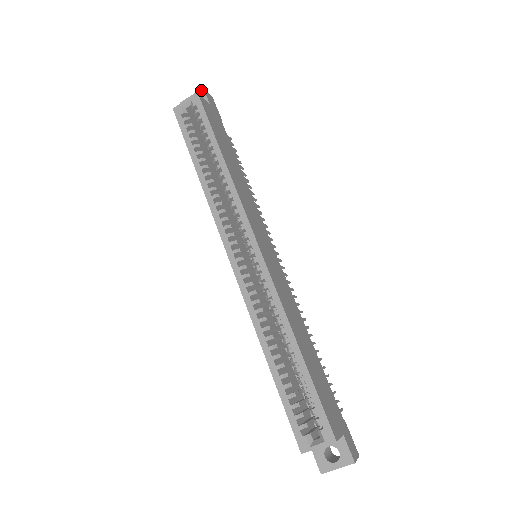
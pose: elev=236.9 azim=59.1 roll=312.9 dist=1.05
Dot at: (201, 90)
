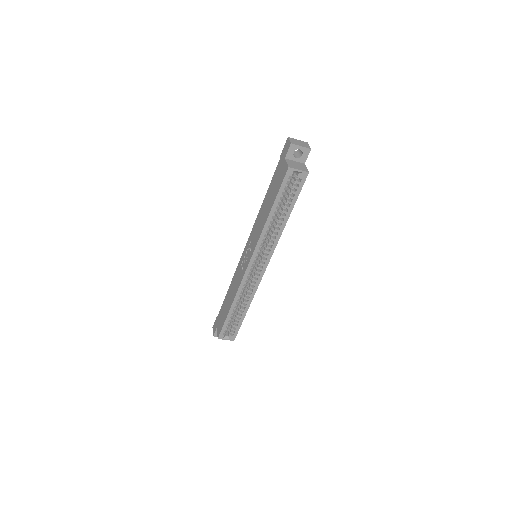
Dot at: (309, 149)
